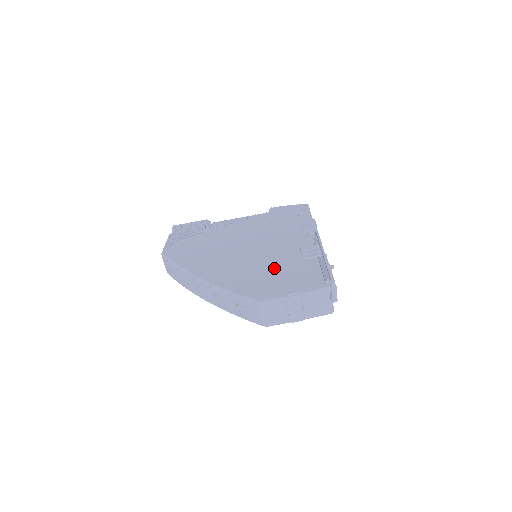
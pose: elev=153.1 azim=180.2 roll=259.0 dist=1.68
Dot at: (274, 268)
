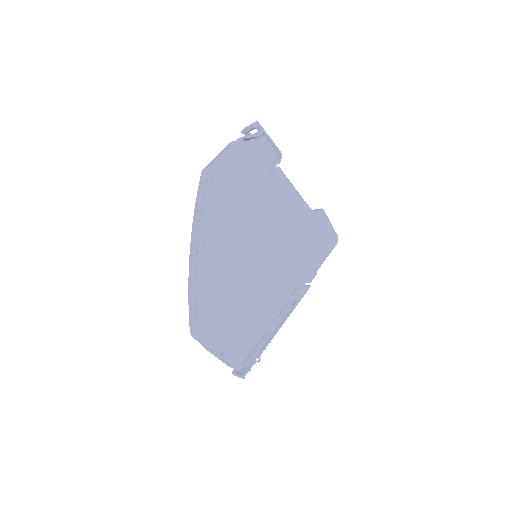
Dot at: (242, 307)
